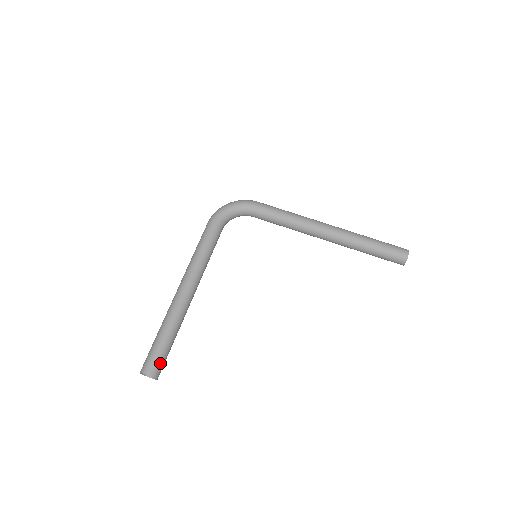
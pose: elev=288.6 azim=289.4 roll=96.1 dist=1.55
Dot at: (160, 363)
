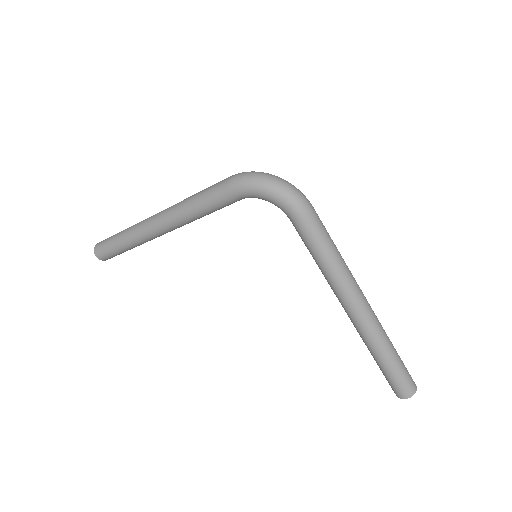
Dot at: (111, 256)
